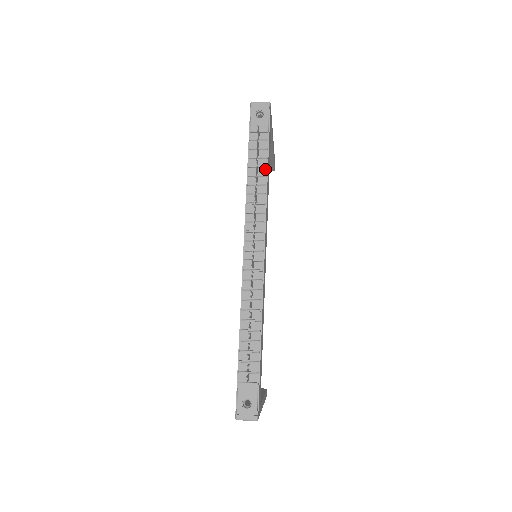
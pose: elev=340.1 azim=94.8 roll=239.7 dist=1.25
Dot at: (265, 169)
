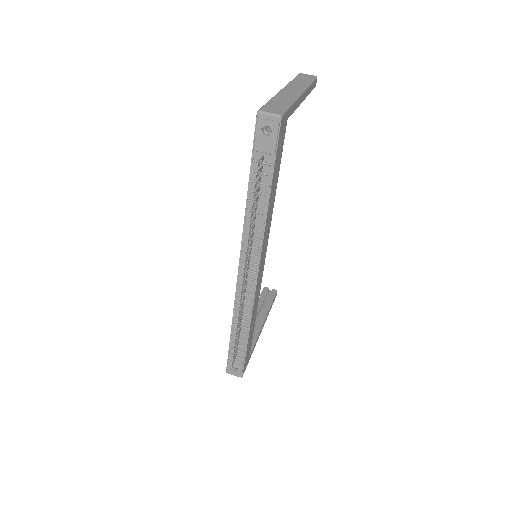
Dot at: (267, 196)
